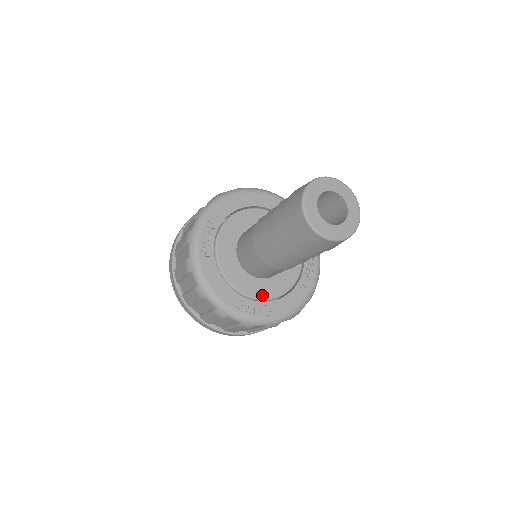
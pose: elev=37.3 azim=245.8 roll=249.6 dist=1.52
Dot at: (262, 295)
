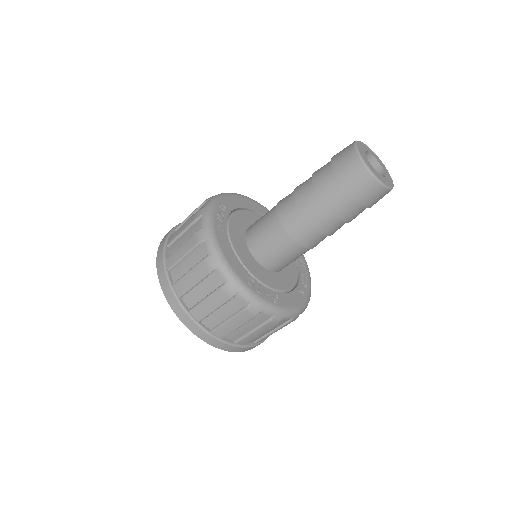
Dot at: (269, 283)
